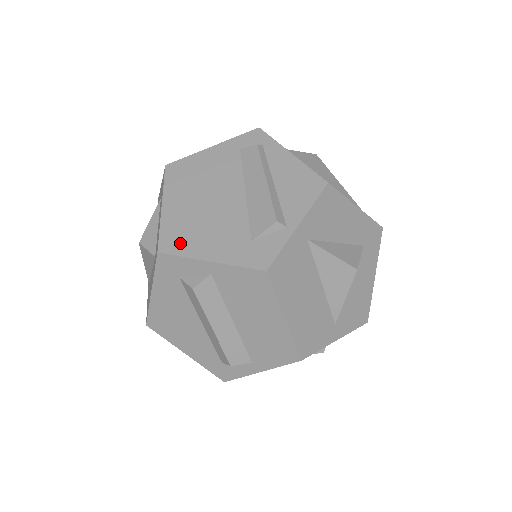
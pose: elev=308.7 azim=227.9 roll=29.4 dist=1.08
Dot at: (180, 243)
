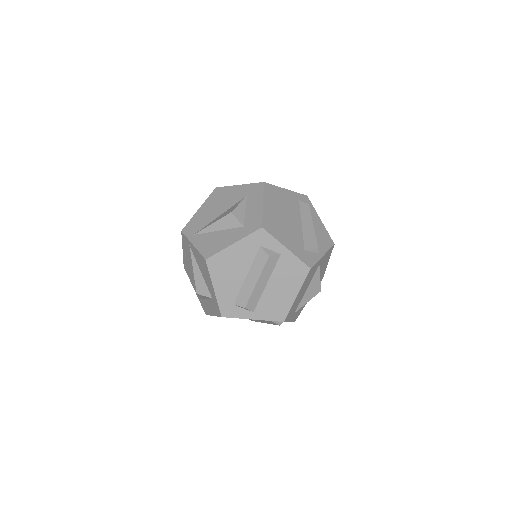
Dot at: (273, 230)
